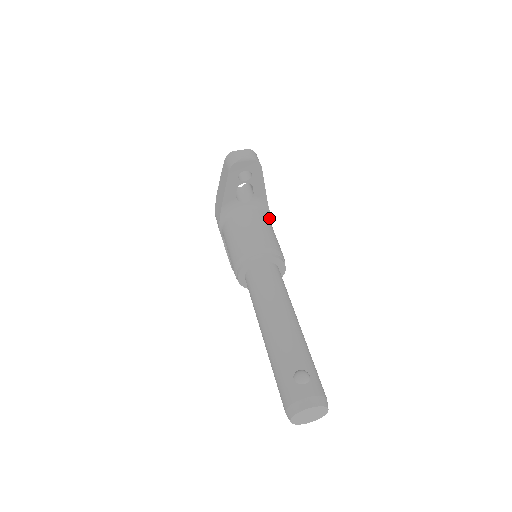
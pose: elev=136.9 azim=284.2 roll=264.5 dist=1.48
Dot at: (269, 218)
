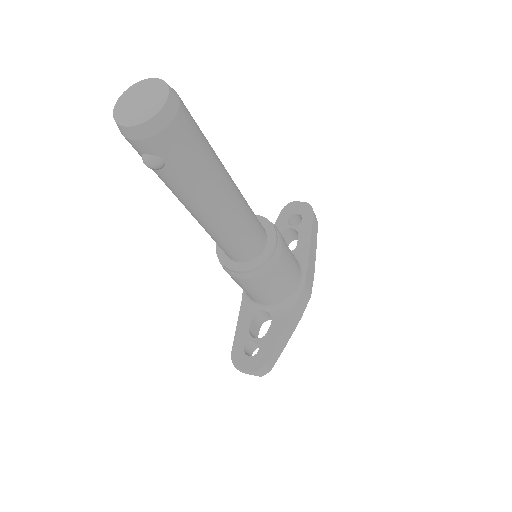
Dot at: (302, 278)
